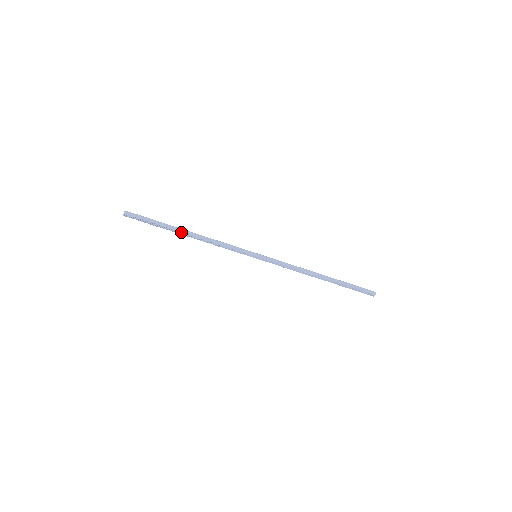
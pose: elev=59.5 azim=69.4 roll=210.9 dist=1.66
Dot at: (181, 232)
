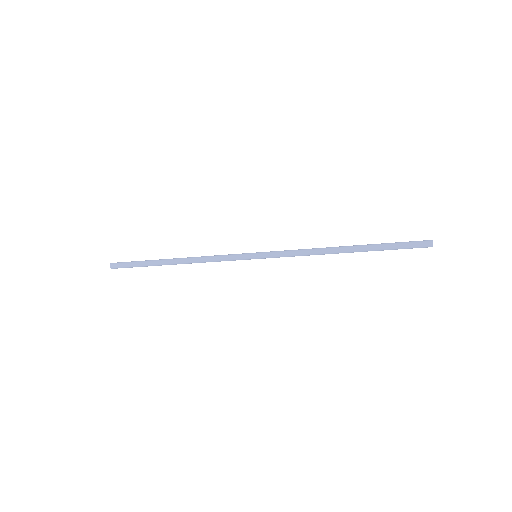
Dot at: occluded
